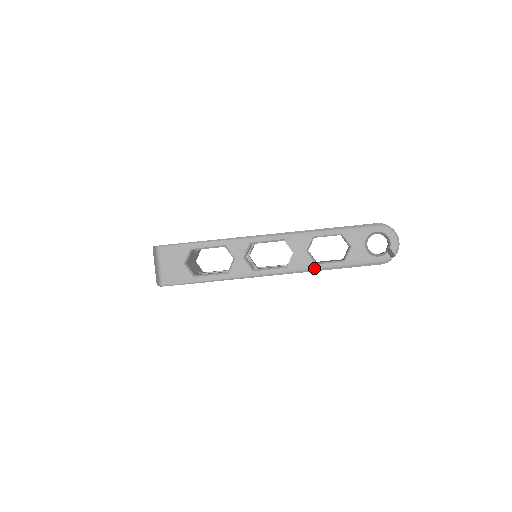
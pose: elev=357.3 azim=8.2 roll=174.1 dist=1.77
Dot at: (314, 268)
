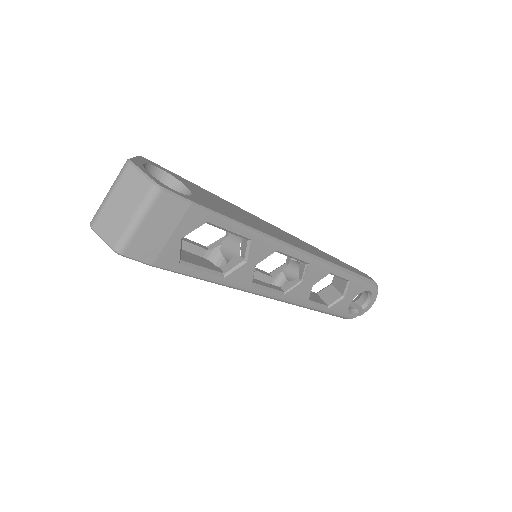
Dot at: (303, 305)
